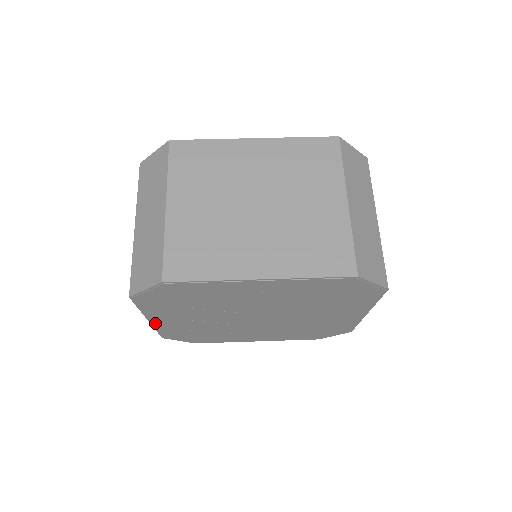
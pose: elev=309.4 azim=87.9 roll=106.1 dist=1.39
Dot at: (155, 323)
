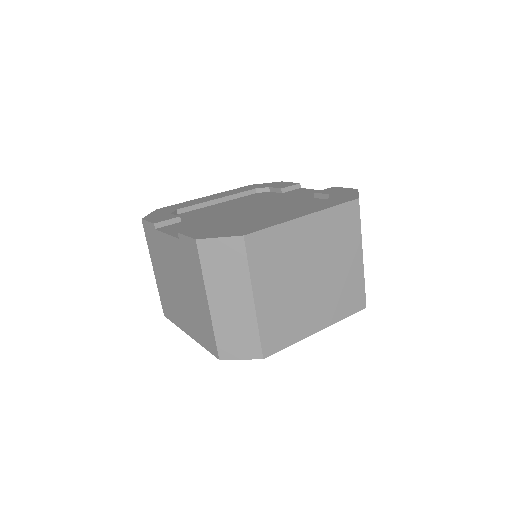
Dot at: occluded
